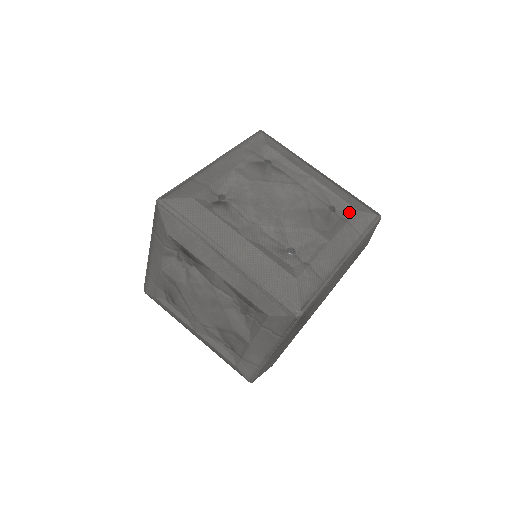
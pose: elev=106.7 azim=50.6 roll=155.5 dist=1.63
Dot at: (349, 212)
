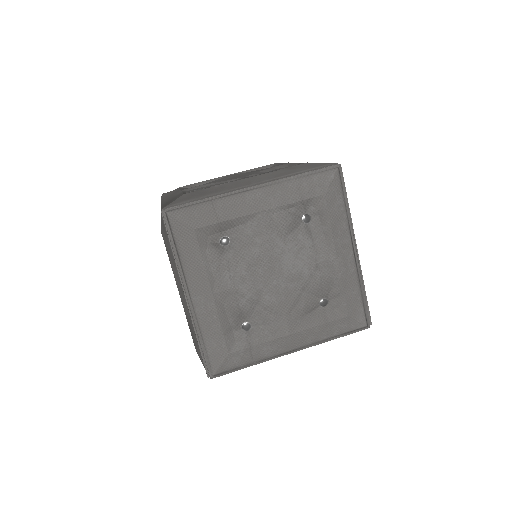
Dot at: (338, 313)
